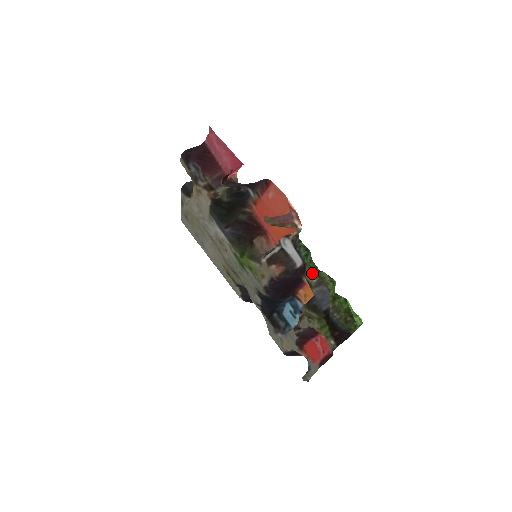
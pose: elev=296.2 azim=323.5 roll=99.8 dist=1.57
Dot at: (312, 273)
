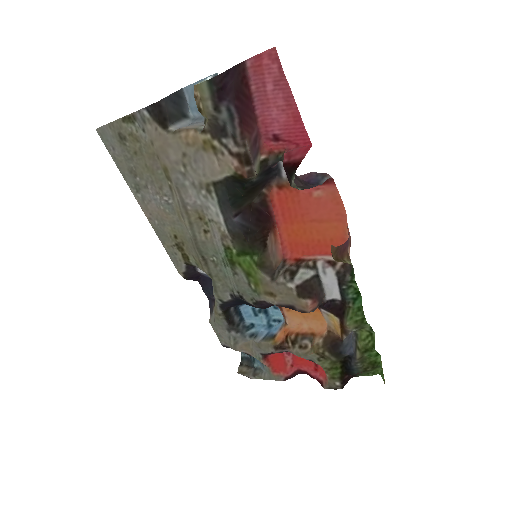
Dot at: (357, 323)
